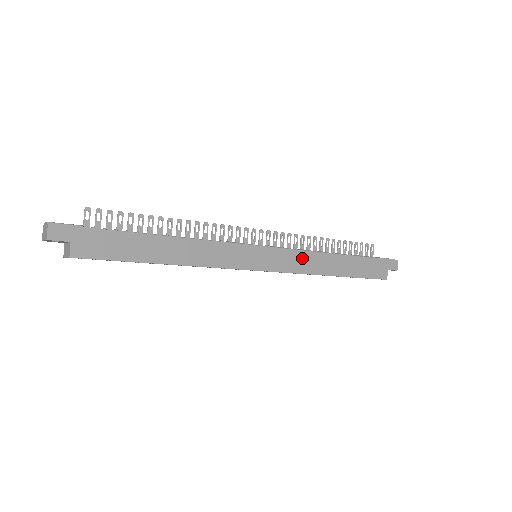
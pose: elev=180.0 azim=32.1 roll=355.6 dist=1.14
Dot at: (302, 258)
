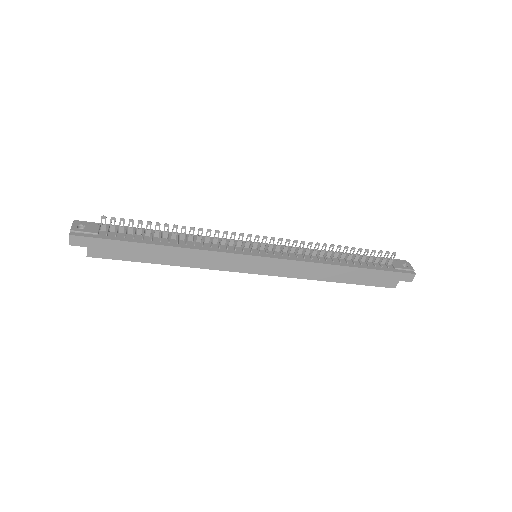
Dot at: (299, 267)
